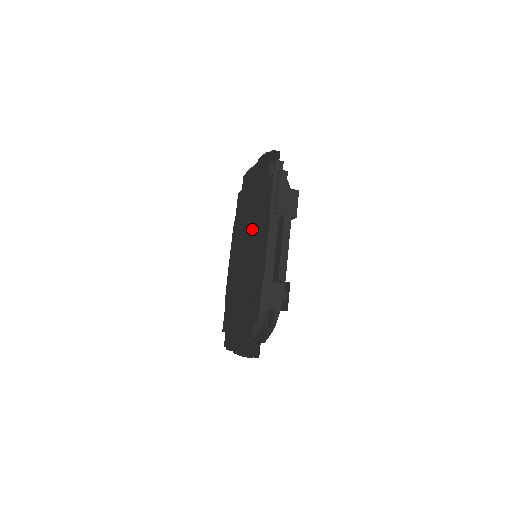
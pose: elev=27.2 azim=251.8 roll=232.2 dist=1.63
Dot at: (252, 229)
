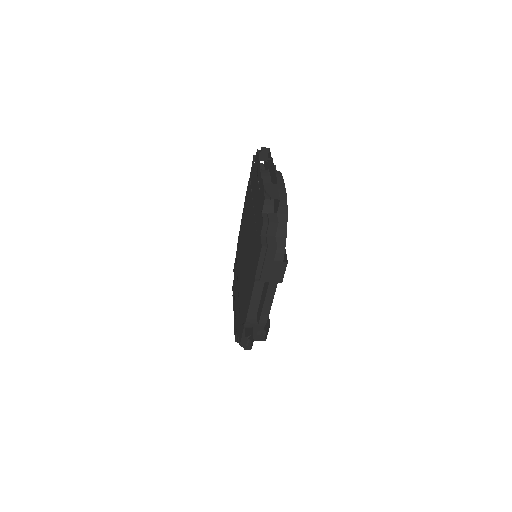
Dot at: (249, 247)
